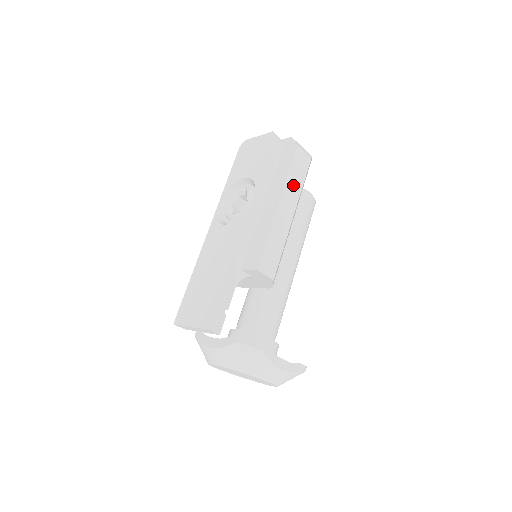
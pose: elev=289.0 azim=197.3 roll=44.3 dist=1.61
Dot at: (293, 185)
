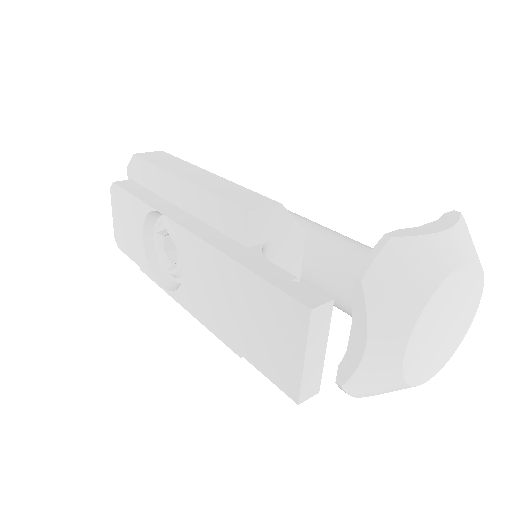
Dot at: (174, 166)
